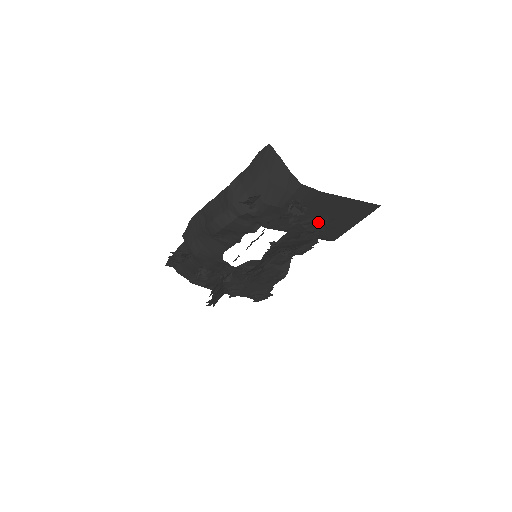
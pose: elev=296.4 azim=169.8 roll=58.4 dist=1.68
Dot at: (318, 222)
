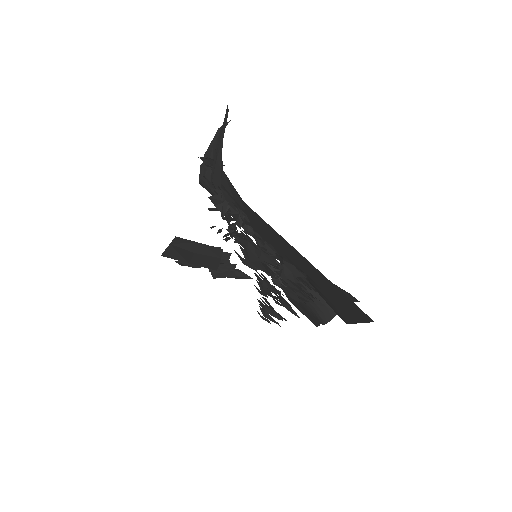
Dot at: (253, 255)
